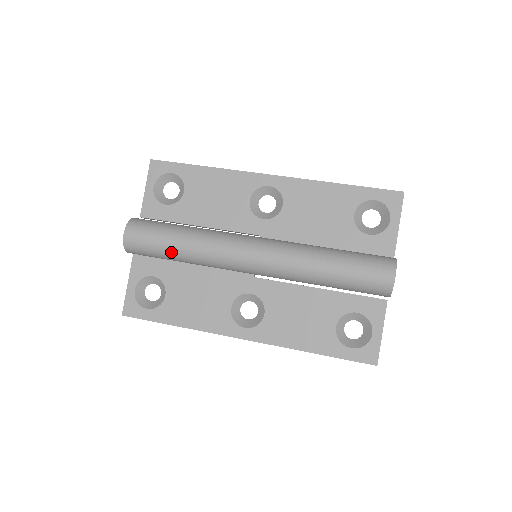
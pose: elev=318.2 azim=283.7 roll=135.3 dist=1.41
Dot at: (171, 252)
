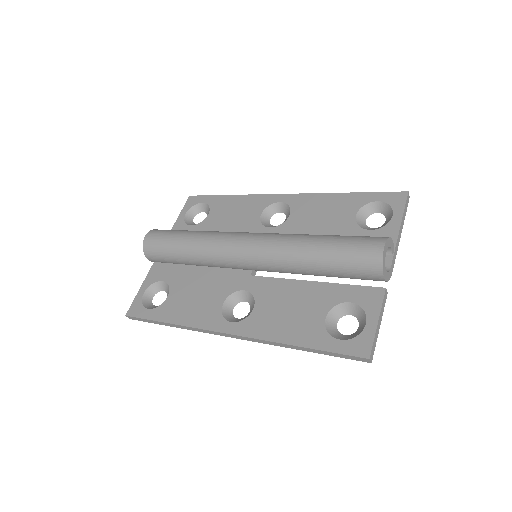
Dot at: (178, 248)
